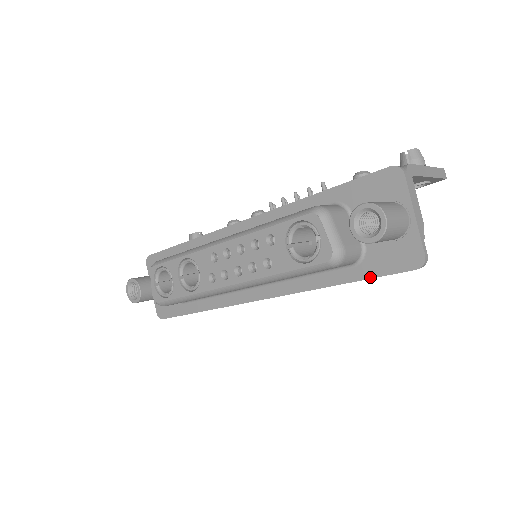
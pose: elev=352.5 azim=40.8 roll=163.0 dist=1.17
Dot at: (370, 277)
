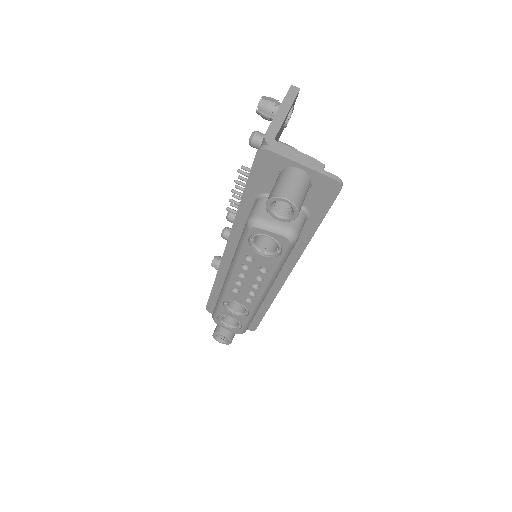
Dot at: (324, 216)
